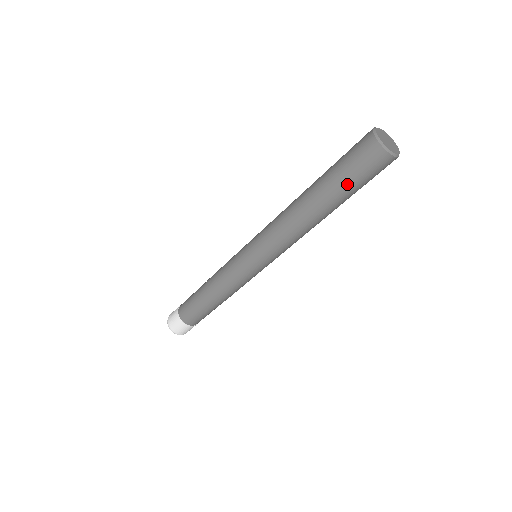
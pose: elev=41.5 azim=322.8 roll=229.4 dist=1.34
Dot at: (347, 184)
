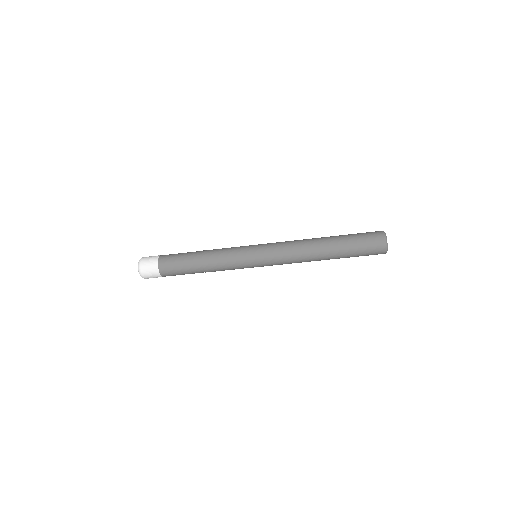
Dot at: (353, 241)
